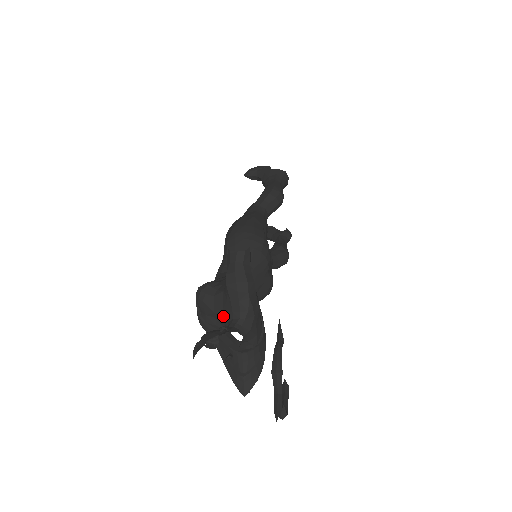
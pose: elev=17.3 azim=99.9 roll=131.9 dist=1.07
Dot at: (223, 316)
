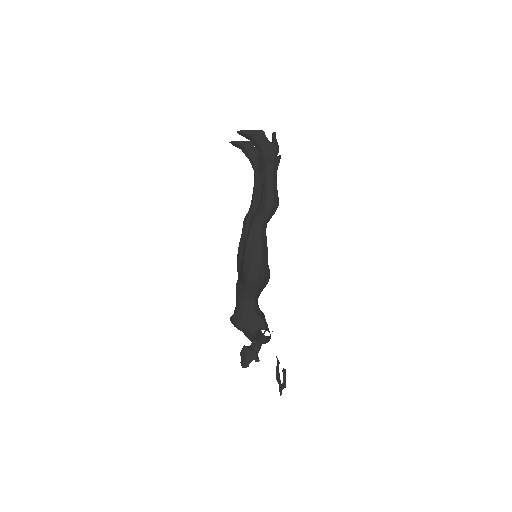
Dot at: occluded
